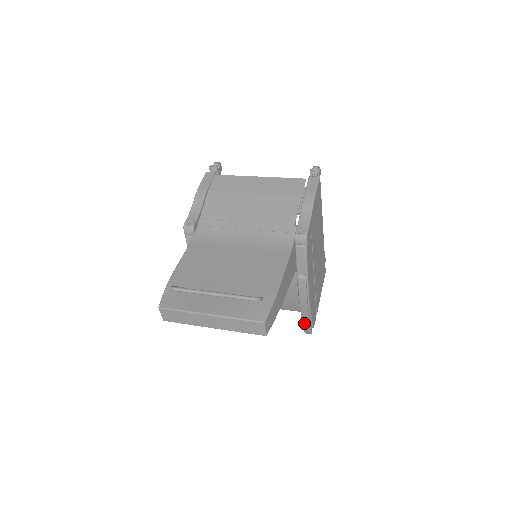
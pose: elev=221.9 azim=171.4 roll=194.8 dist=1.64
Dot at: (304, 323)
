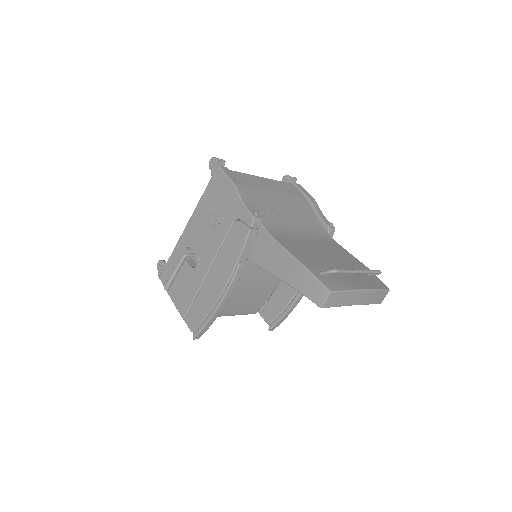
Dot at: (284, 317)
